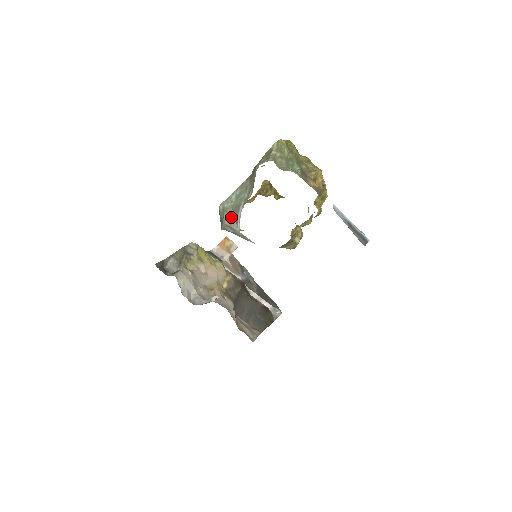
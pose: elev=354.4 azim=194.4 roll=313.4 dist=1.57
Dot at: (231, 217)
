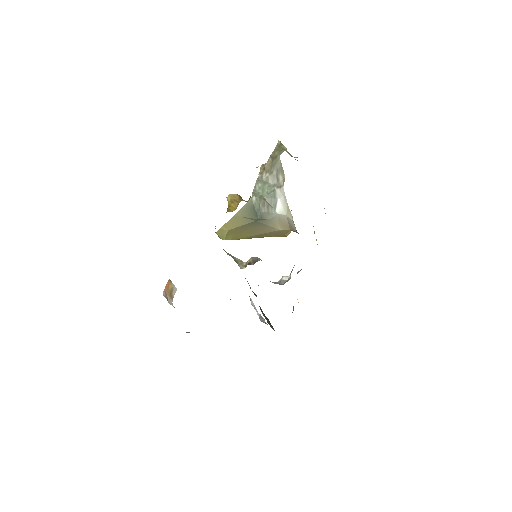
Dot at: (266, 204)
